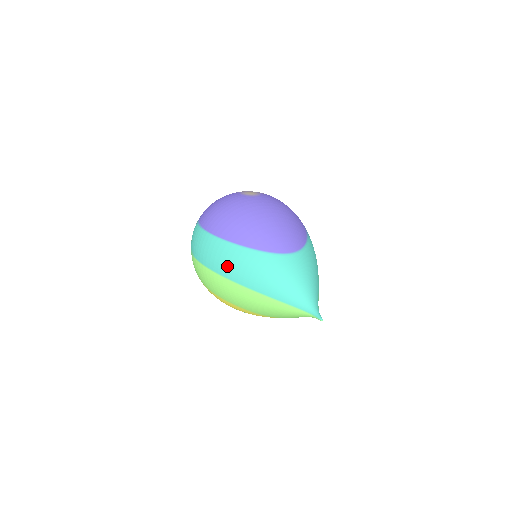
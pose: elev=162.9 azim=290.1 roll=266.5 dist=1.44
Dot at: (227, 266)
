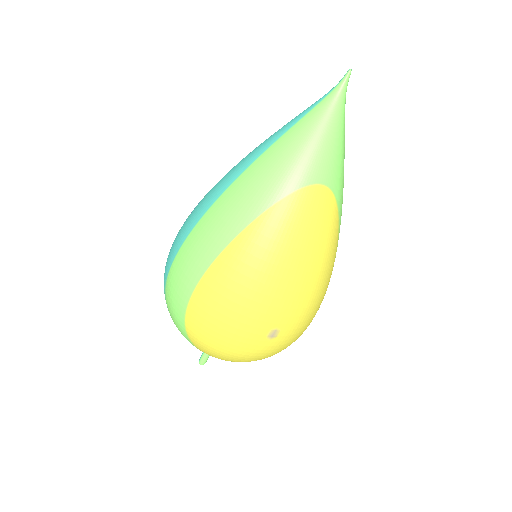
Dot at: (221, 184)
